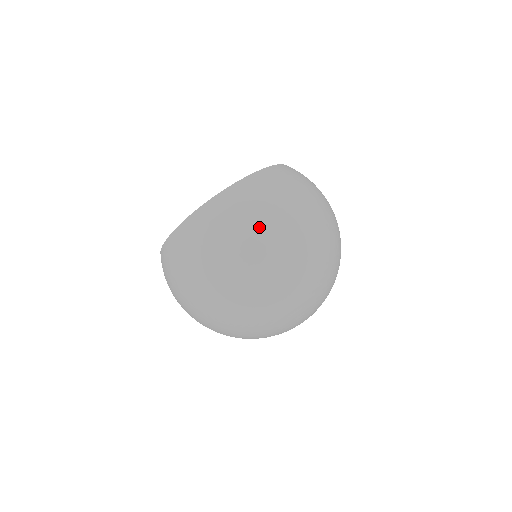
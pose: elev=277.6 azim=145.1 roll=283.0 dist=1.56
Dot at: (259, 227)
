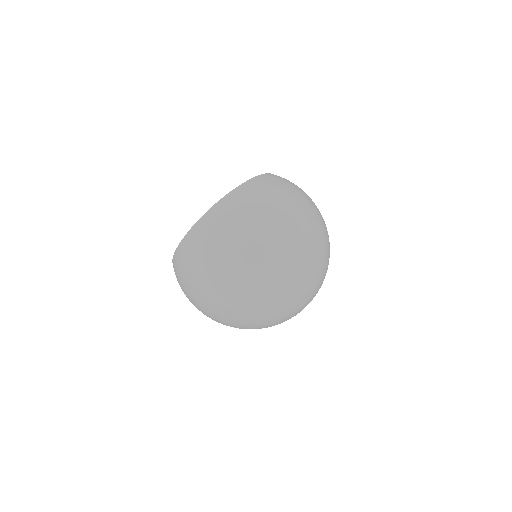
Dot at: (198, 284)
